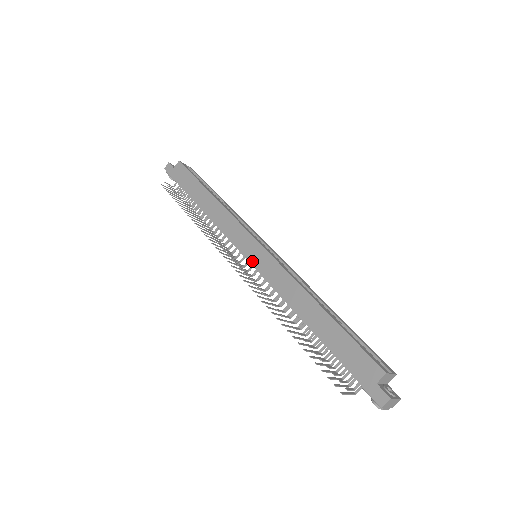
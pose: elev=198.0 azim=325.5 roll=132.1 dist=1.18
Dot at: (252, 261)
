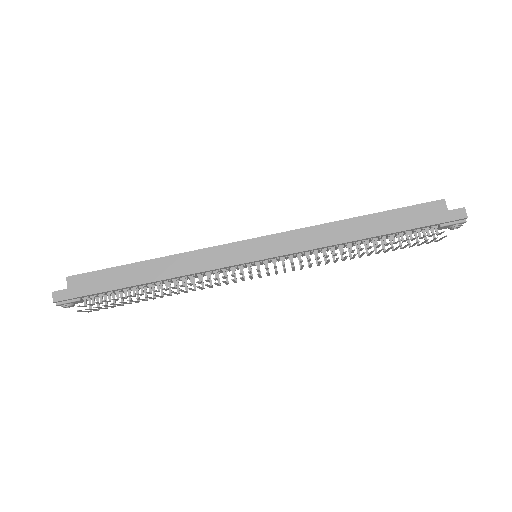
Dot at: (266, 256)
